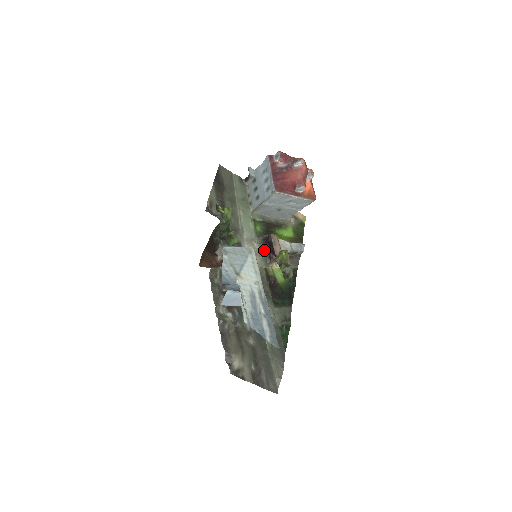
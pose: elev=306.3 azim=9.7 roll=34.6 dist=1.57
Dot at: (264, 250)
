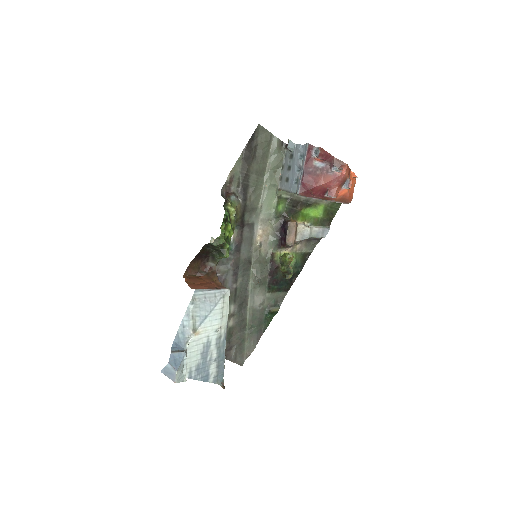
Dot at: (278, 234)
